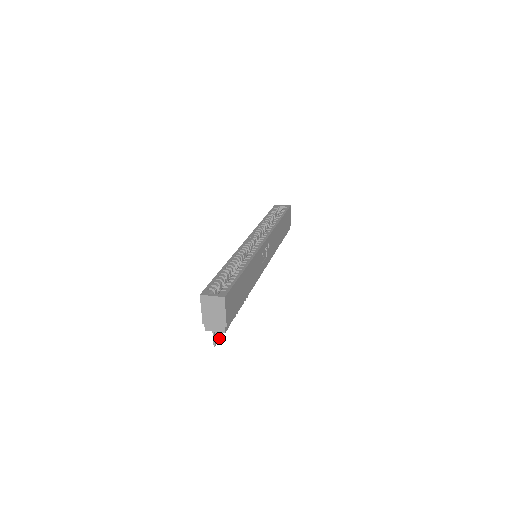
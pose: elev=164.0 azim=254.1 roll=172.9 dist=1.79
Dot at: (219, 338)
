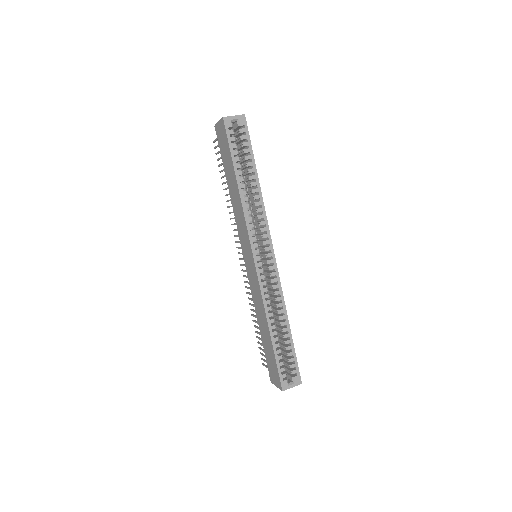
Dot at: (261, 354)
